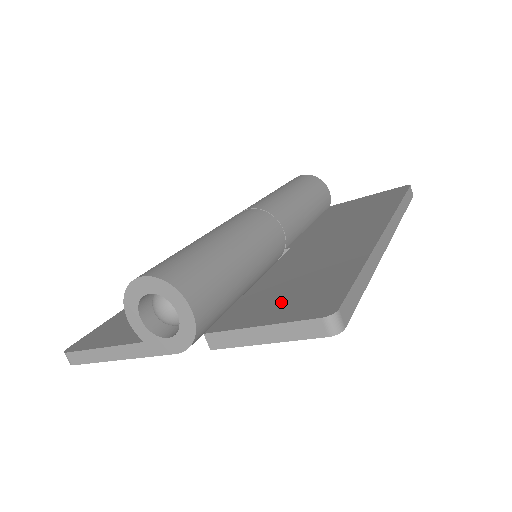
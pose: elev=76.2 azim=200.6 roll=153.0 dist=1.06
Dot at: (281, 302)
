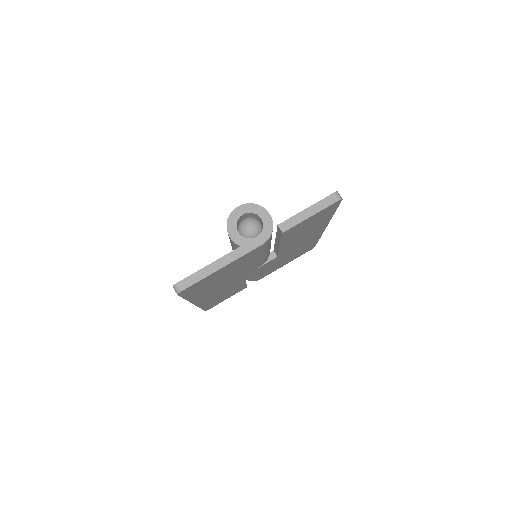
Dot at: occluded
